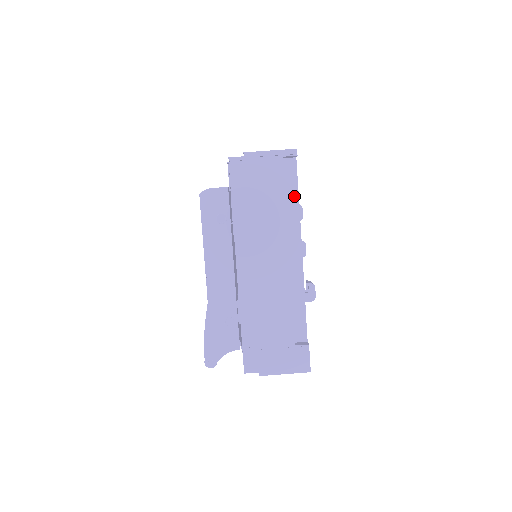
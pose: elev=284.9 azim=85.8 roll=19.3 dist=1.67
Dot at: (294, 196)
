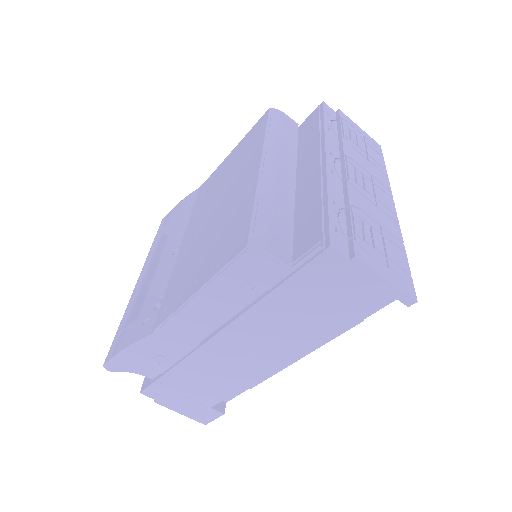
Dot at: (353, 321)
